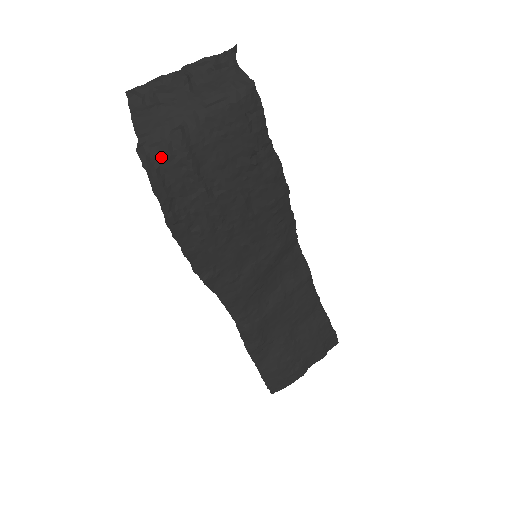
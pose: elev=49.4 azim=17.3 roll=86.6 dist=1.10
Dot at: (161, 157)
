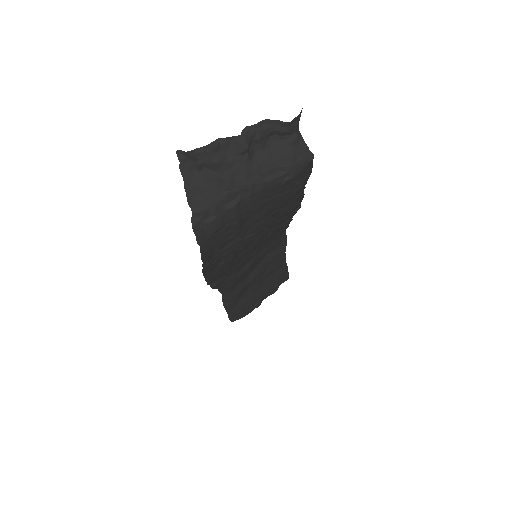
Dot at: (214, 230)
